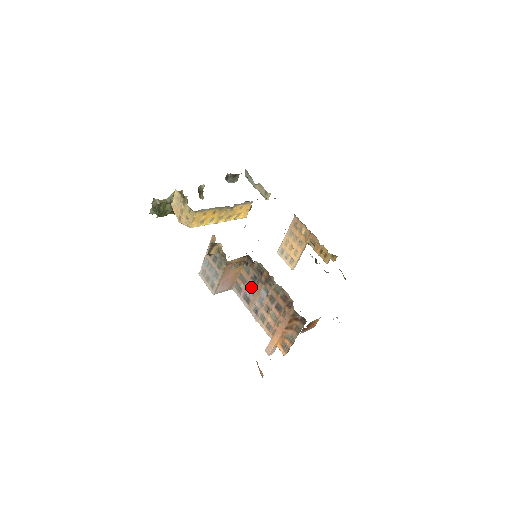
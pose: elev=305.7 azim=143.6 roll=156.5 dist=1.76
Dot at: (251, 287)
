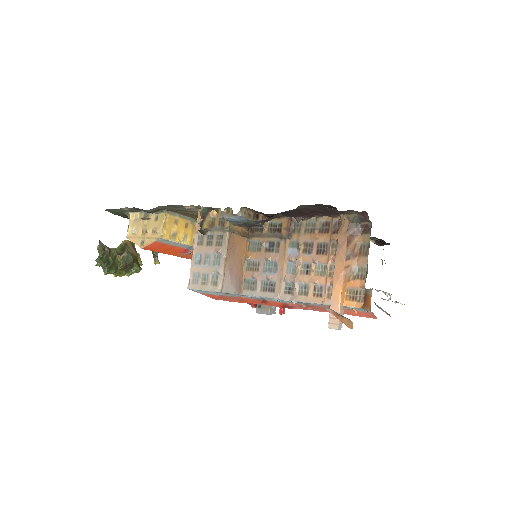
Dot at: (270, 263)
